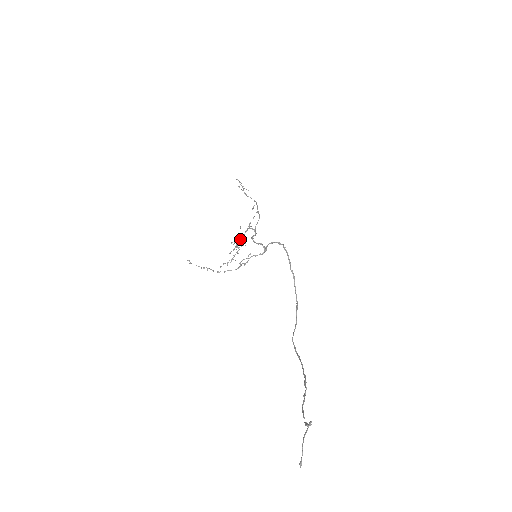
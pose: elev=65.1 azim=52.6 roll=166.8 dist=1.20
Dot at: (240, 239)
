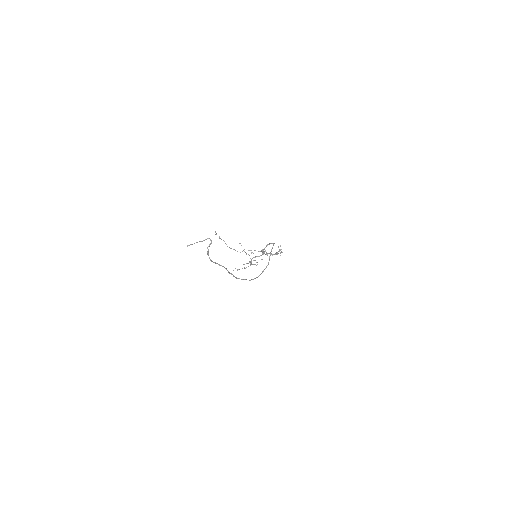
Dot at: occluded
